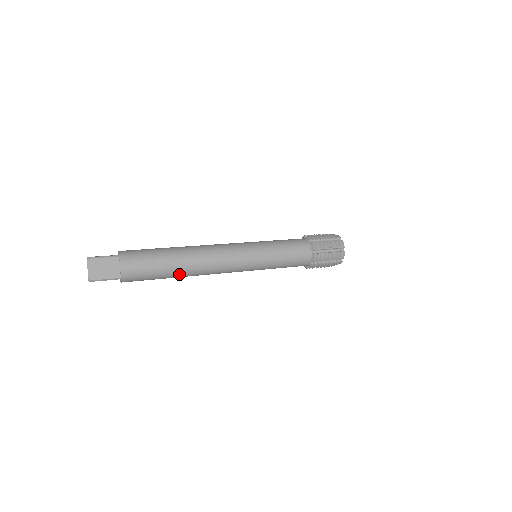
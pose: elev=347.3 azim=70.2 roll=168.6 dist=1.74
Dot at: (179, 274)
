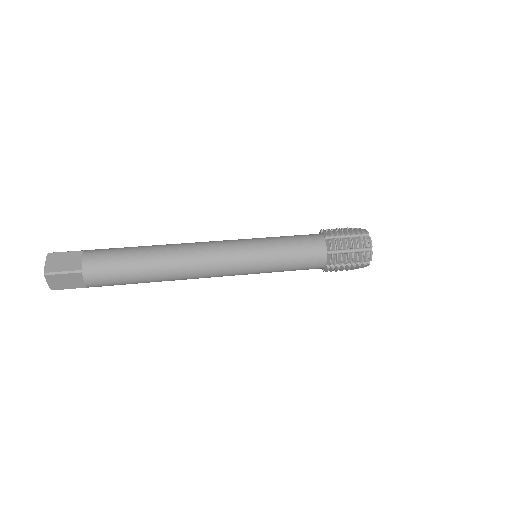
Dot at: (154, 267)
